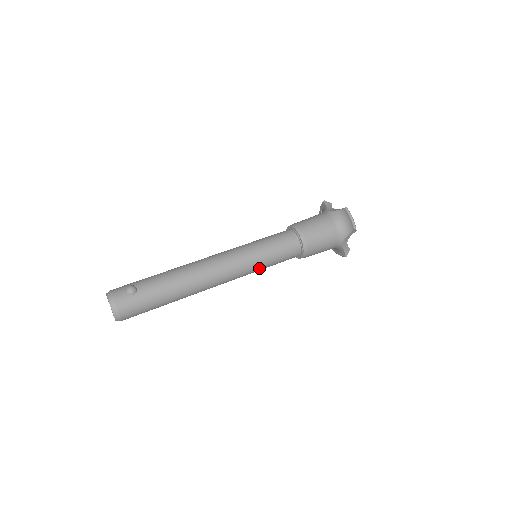
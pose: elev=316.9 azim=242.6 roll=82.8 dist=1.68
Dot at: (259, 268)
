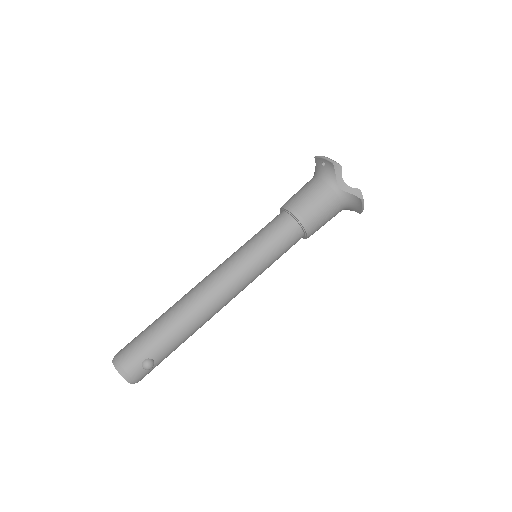
Dot at: occluded
